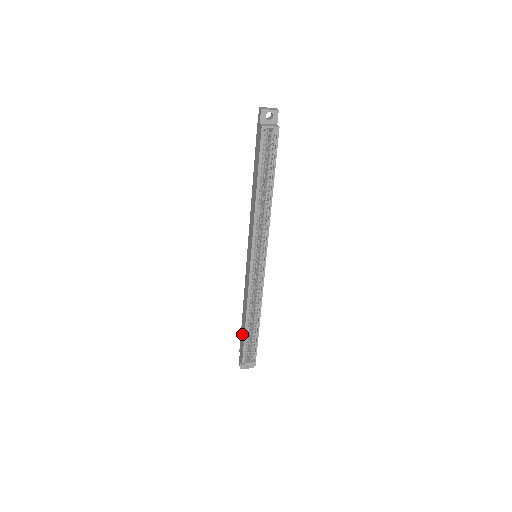
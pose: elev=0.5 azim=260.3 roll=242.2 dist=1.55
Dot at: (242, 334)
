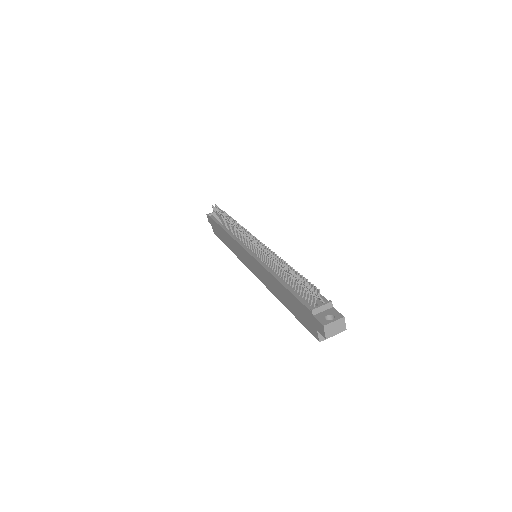
Dot at: (219, 232)
